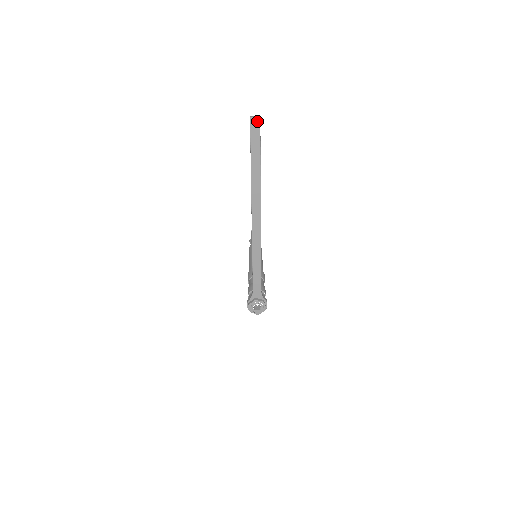
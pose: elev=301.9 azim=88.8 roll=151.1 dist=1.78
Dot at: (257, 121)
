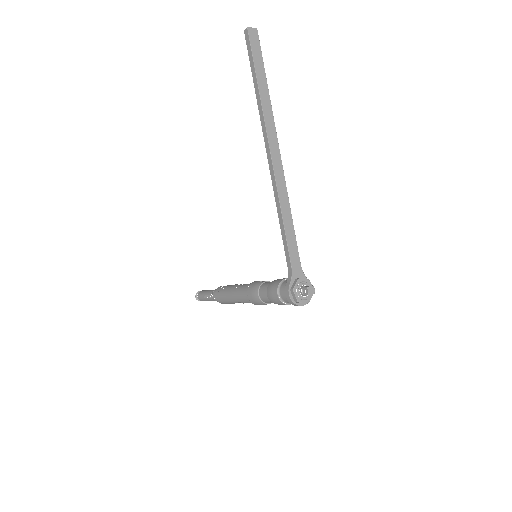
Dot at: (255, 32)
